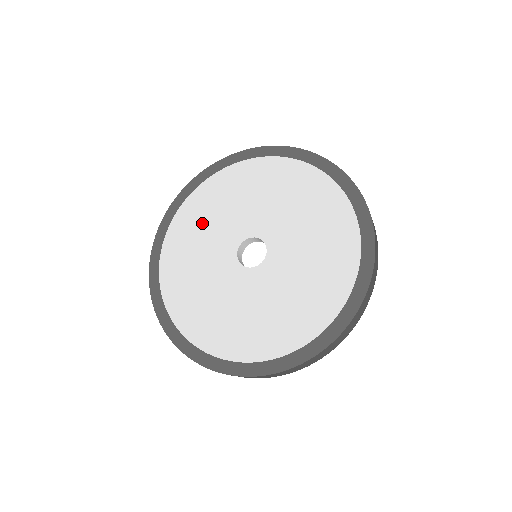
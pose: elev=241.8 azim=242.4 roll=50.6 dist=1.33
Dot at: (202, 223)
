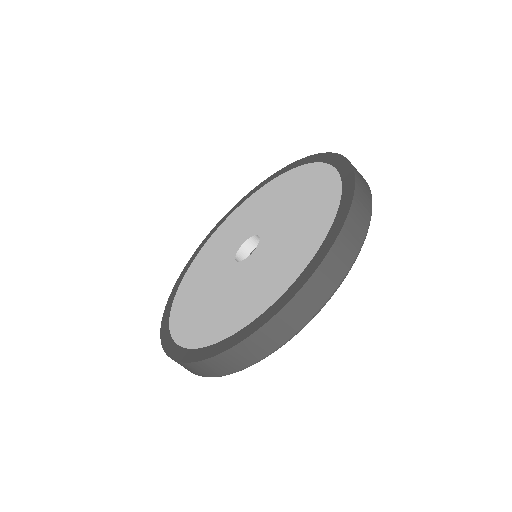
Dot at: (198, 280)
